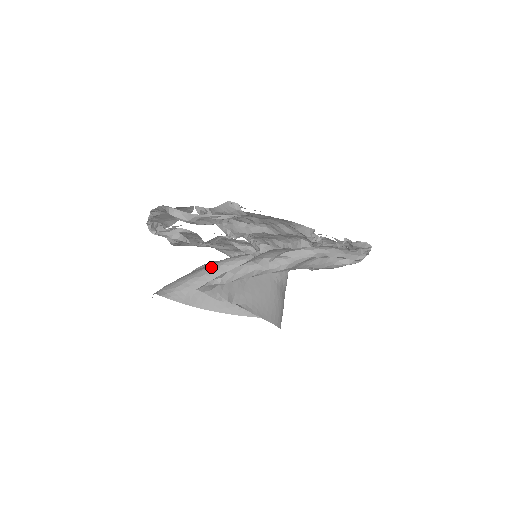
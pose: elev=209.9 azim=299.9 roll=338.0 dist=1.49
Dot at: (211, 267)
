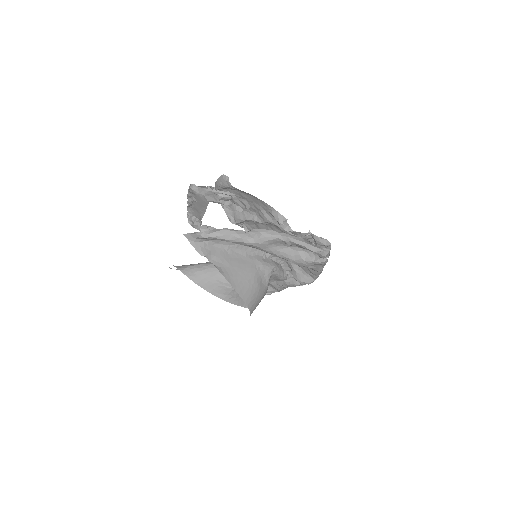
Dot at: occluded
